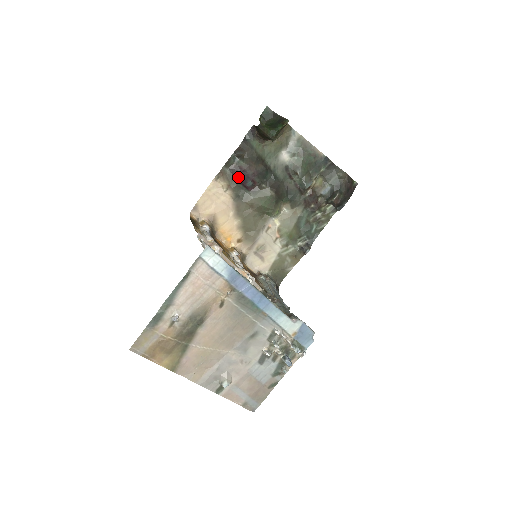
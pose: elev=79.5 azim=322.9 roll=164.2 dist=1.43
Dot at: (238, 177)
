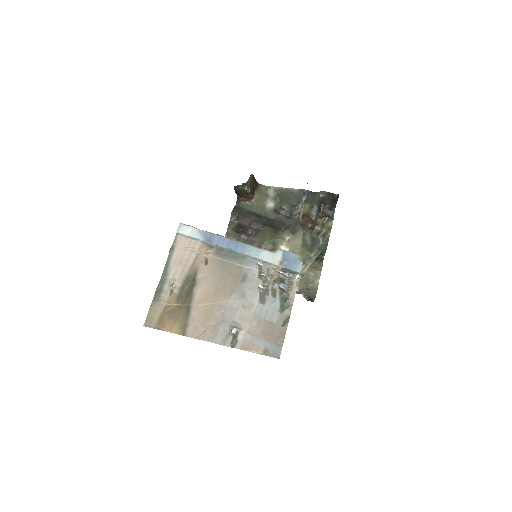
Dot at: (240, 231)
